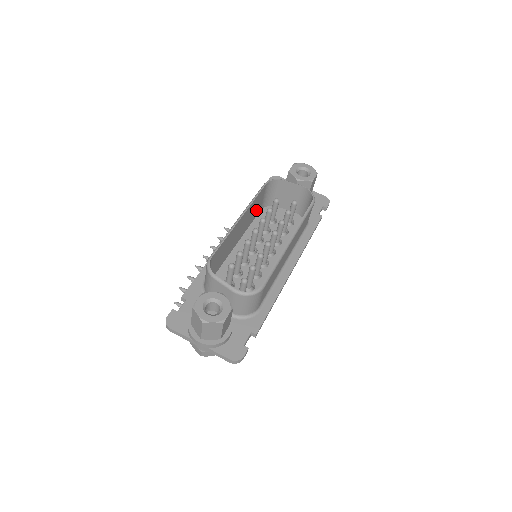
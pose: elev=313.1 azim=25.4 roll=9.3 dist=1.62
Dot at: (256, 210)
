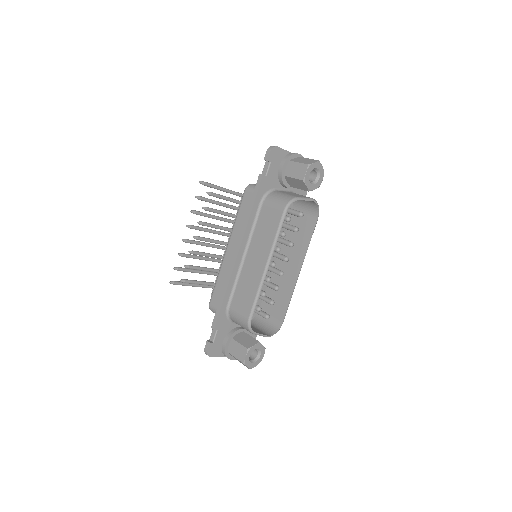
Dot at: (264, 219)
